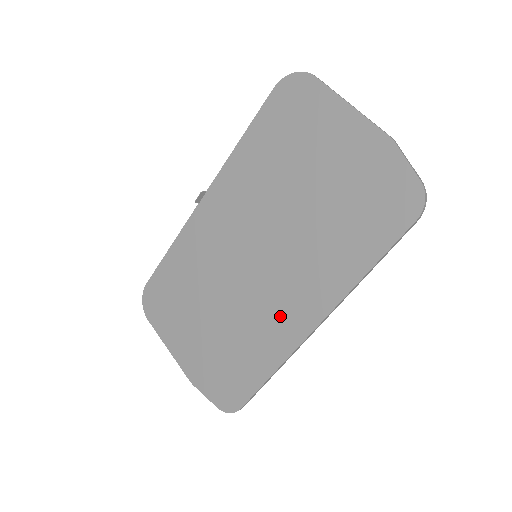
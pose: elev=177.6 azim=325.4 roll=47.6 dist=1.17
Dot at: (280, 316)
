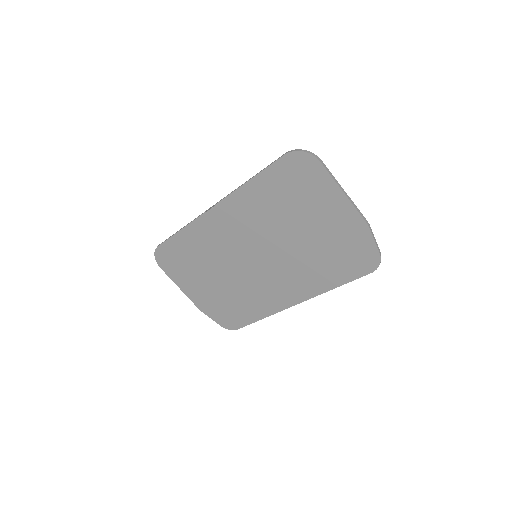
Dot at: (271, 293)
